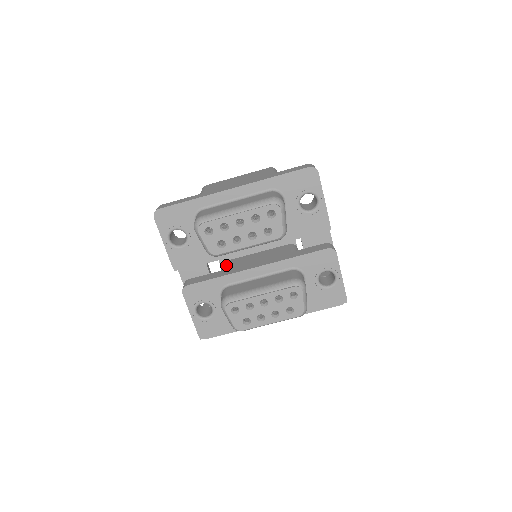
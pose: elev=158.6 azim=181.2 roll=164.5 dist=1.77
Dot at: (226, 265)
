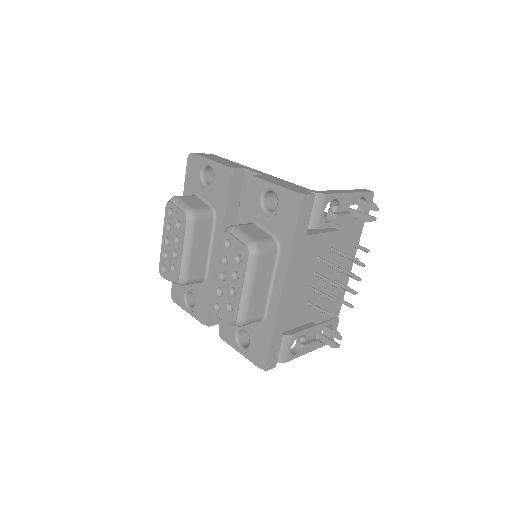
Dot at: occluded
